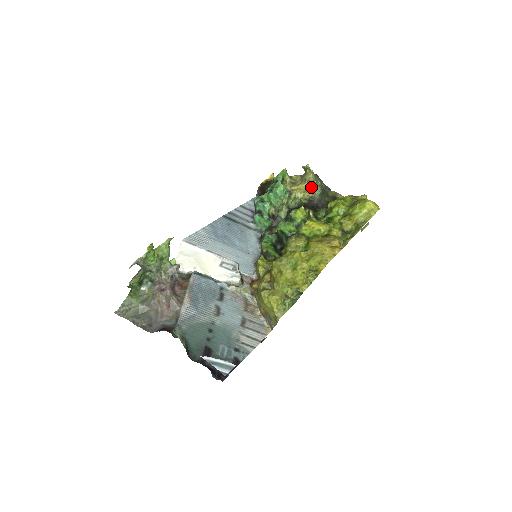
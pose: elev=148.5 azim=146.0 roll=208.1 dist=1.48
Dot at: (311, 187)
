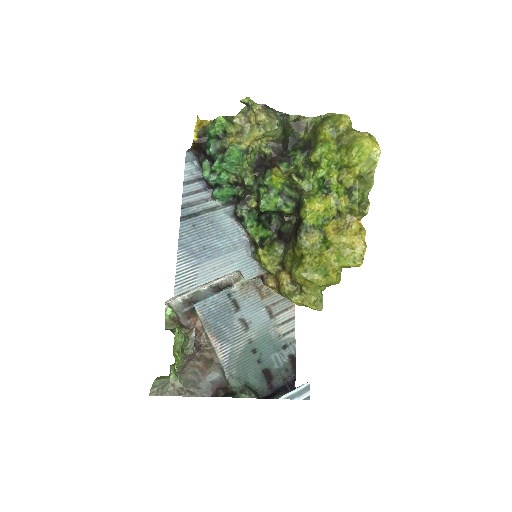
Dot at: (270, 132)
